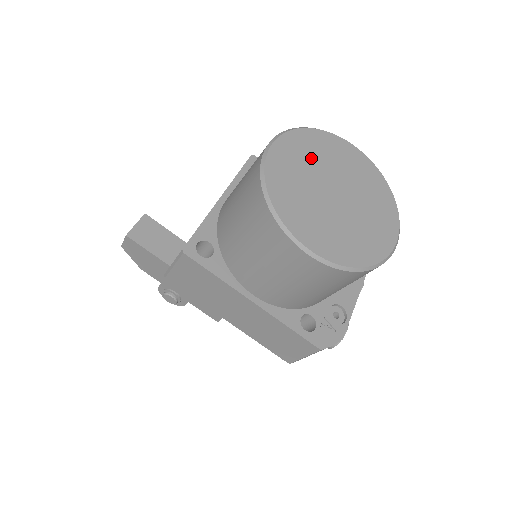
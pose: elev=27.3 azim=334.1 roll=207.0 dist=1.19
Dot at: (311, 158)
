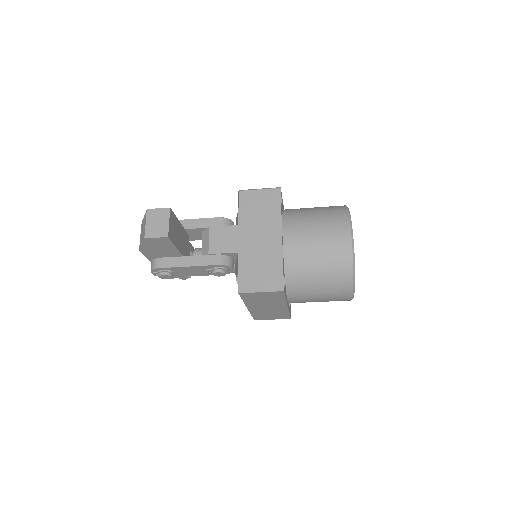
Dot at: occluded
